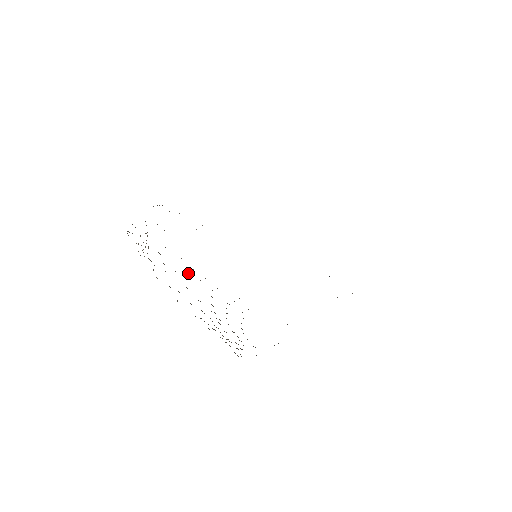
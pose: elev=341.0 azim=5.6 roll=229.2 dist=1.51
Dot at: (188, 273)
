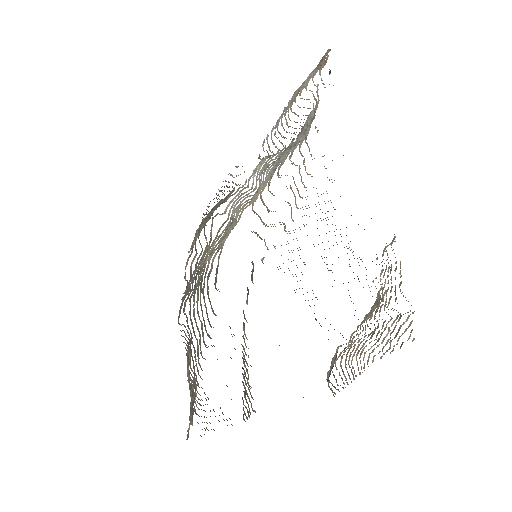
Dot at: (200, 263)
